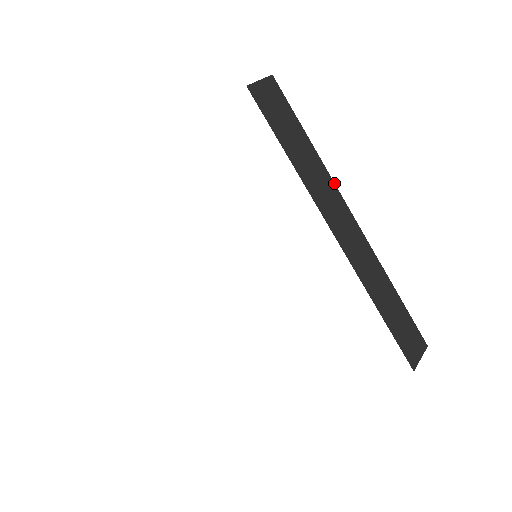
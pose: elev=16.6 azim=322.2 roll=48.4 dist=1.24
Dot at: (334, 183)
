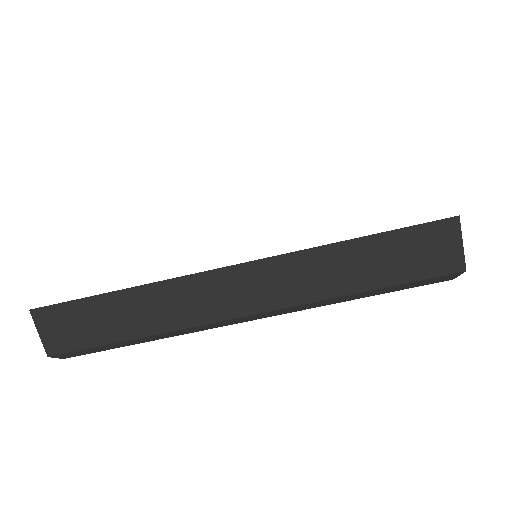
Dot at: occluded
